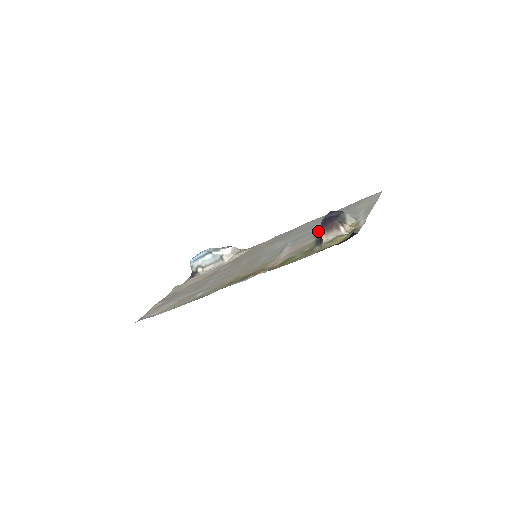
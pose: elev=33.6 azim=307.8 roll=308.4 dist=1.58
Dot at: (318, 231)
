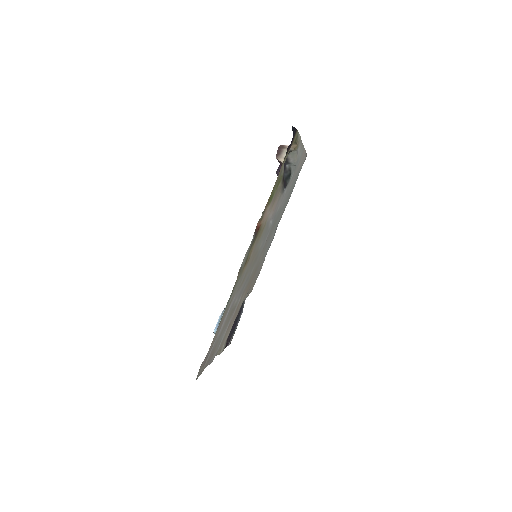
Dot at: (283, 193)
